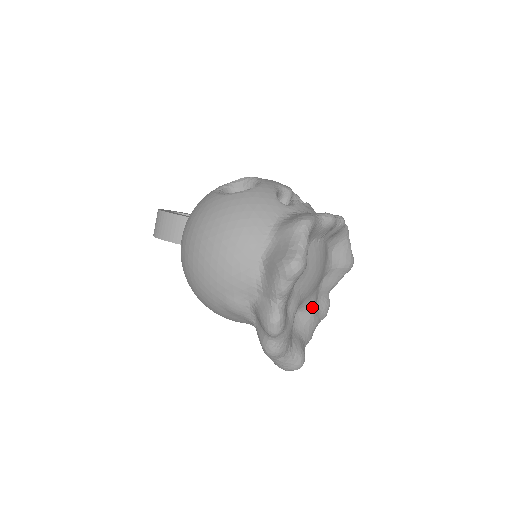
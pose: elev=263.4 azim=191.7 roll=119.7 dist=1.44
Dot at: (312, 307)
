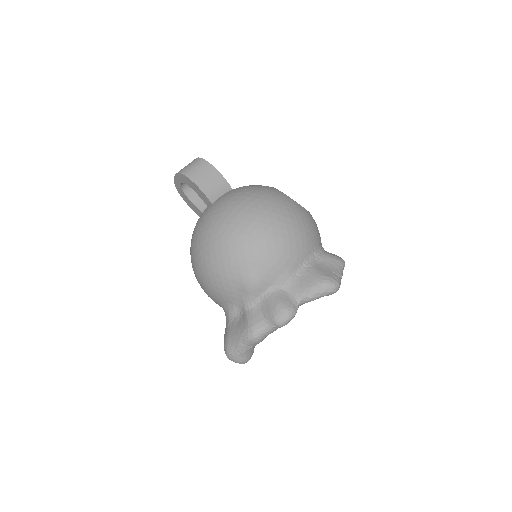
Dot at: occluded
